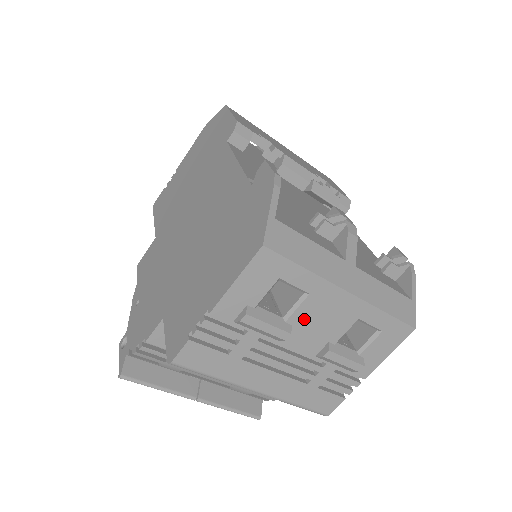
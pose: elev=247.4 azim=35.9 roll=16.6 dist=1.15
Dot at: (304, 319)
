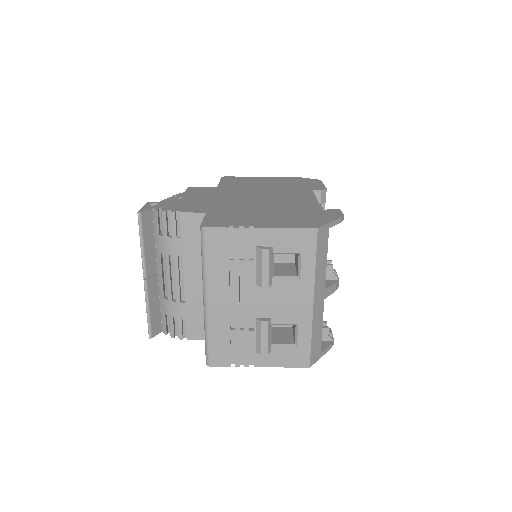
Dot at: (280, 289)
